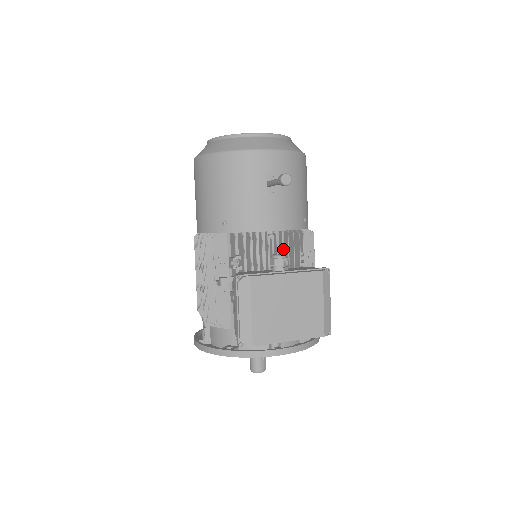
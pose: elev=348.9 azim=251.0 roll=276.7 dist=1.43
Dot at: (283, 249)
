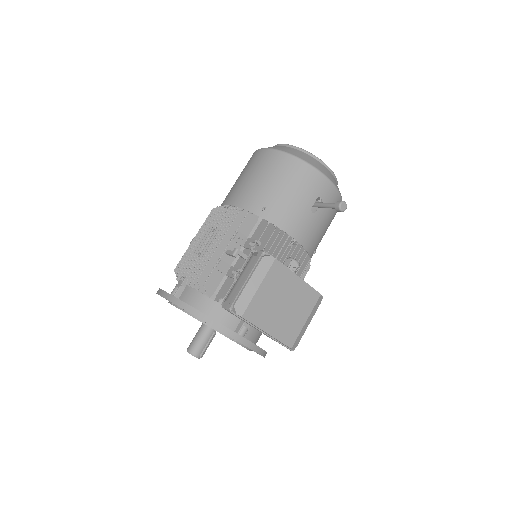
Dot at: occluded
